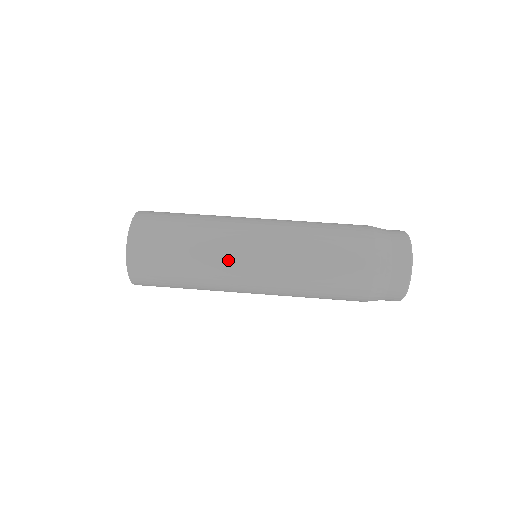
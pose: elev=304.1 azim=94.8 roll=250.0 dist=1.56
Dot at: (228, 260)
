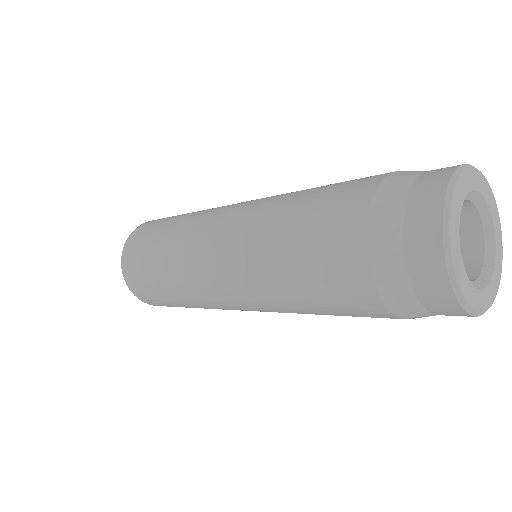
Dot at: occluded
